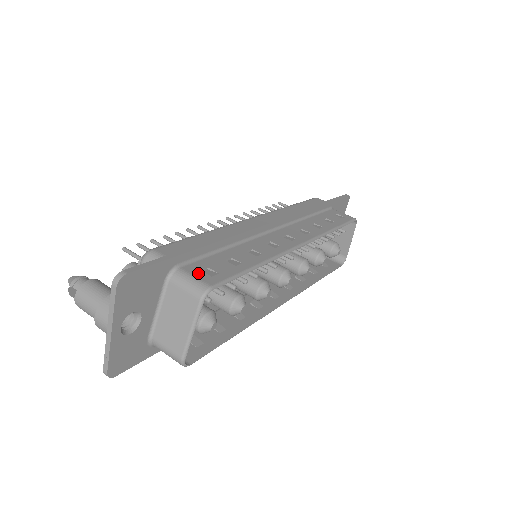
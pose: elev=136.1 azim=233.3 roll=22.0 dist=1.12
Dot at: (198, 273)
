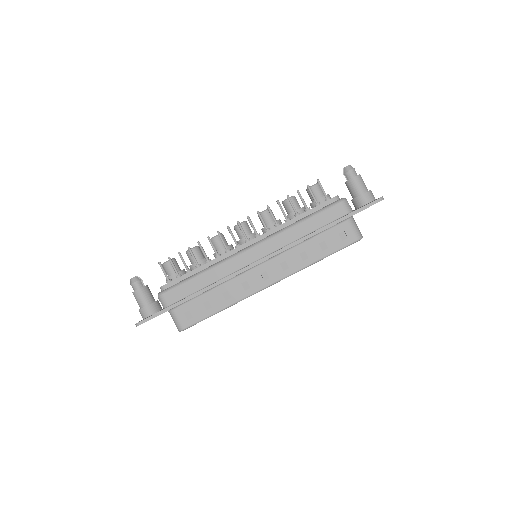
Dot at: (181, 316)
